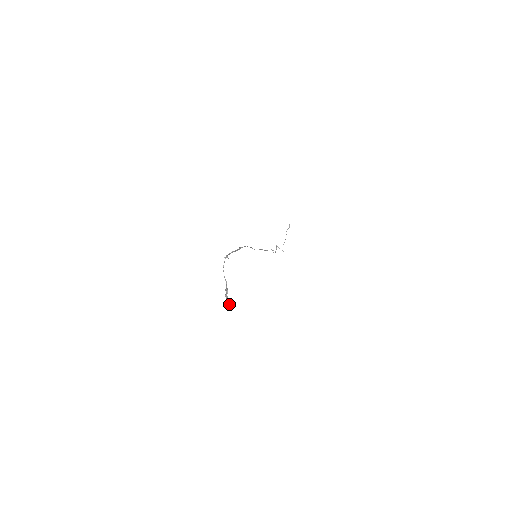
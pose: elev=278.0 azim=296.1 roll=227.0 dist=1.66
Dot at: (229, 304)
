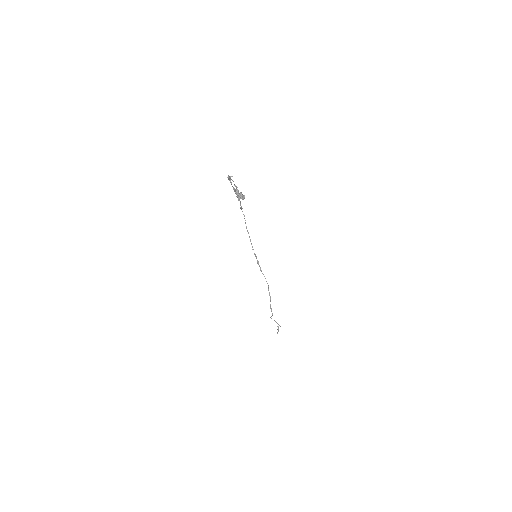
Dot at: (243, 197)
